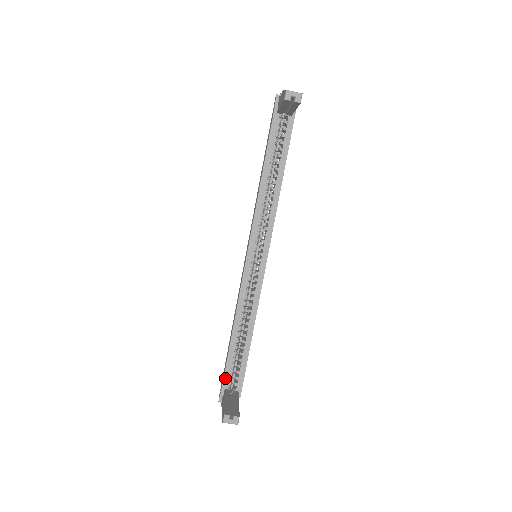
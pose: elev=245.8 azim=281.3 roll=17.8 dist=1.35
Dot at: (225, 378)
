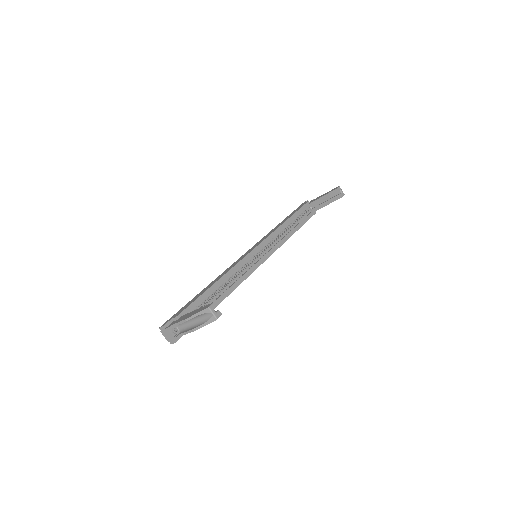
Dot at: (189, 308)
